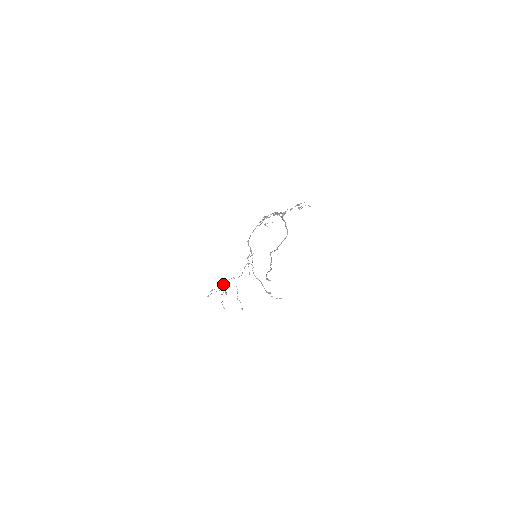
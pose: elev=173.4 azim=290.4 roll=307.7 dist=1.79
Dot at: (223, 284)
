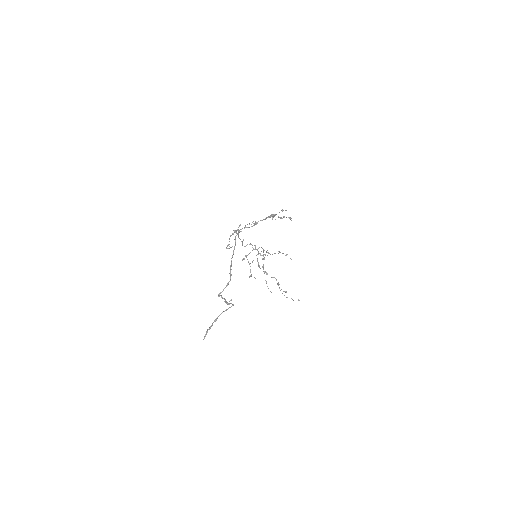
Dot at: occluded
